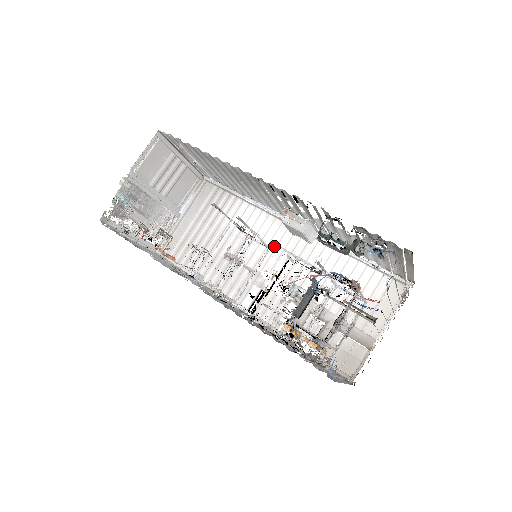
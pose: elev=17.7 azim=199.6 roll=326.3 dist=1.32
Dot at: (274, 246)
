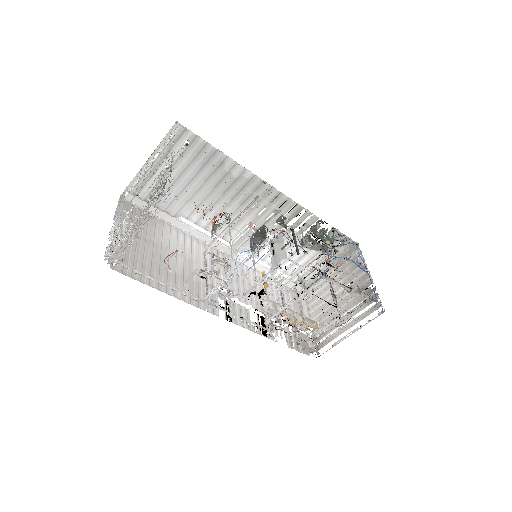
Dot at: occluded
